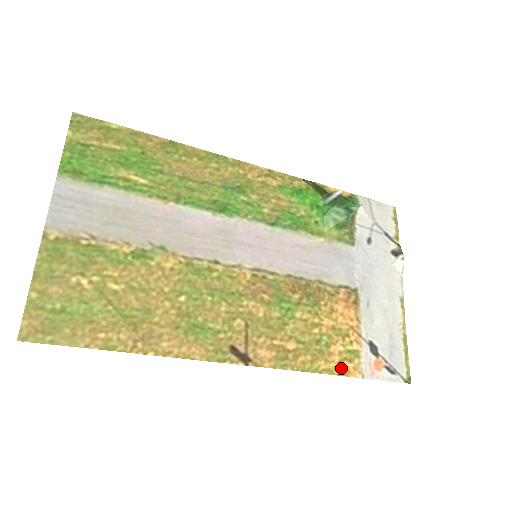
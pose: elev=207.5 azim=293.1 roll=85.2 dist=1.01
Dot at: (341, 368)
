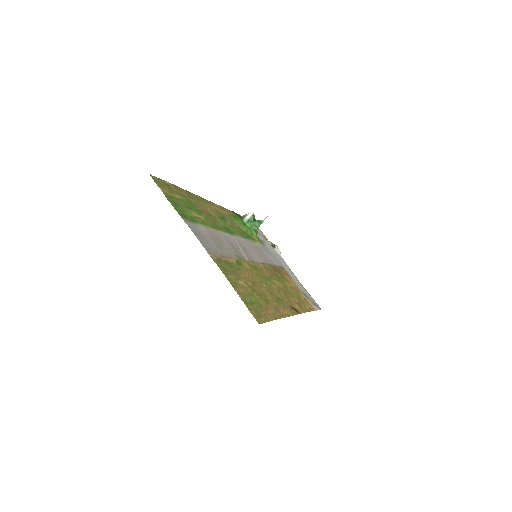
Dot at: (310, 307)
